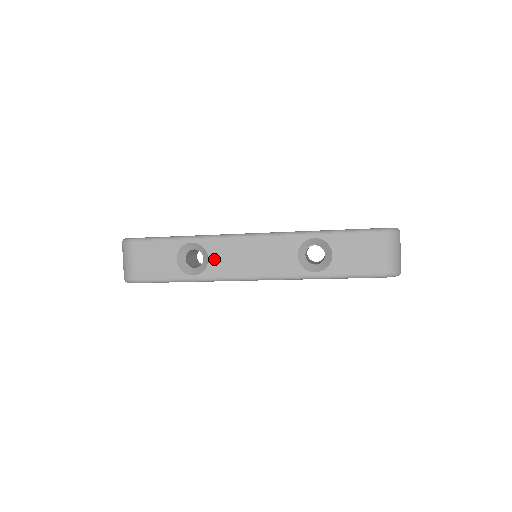
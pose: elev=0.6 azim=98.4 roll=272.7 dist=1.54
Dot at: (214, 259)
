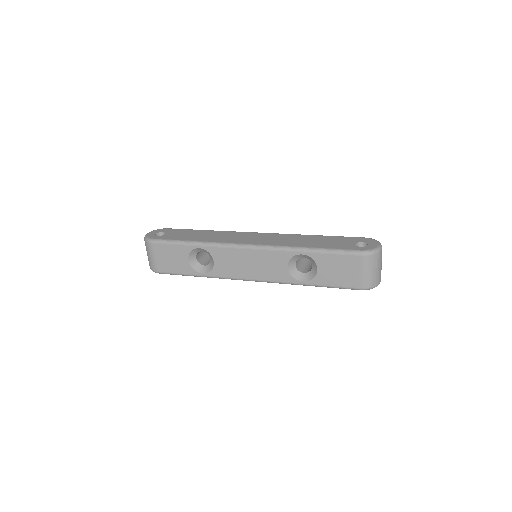
Dot at: (218, 263)
